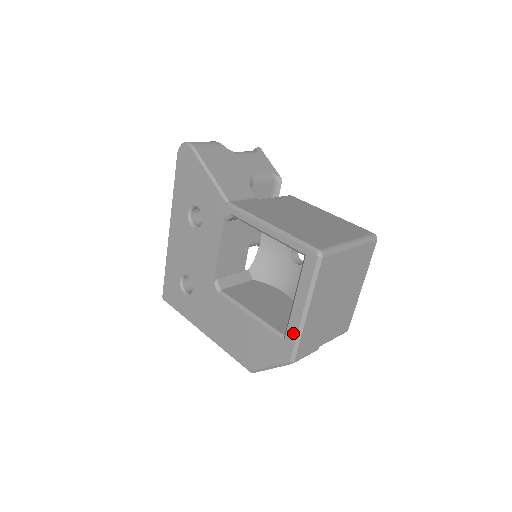
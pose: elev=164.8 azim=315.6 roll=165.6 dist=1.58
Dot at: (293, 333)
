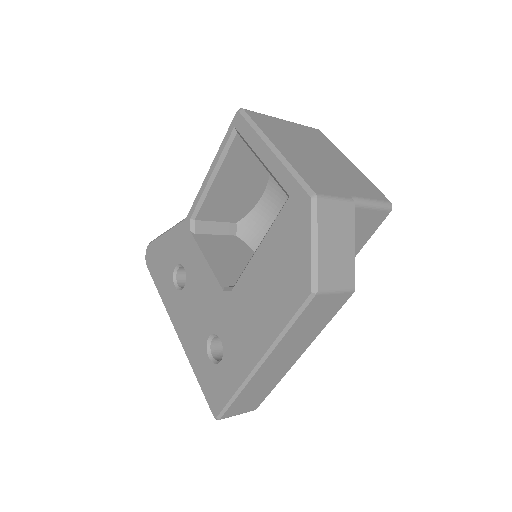
Dot at: (285, 176)
